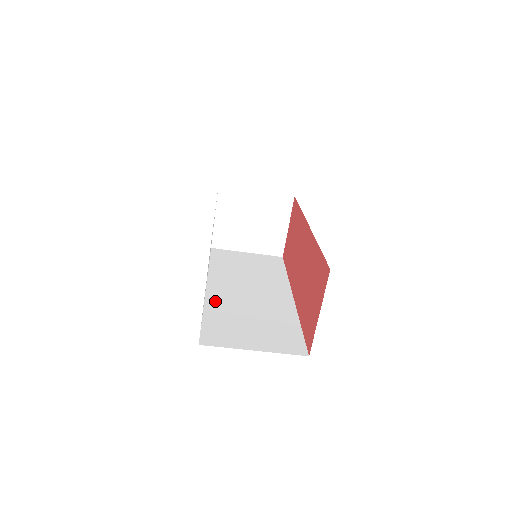
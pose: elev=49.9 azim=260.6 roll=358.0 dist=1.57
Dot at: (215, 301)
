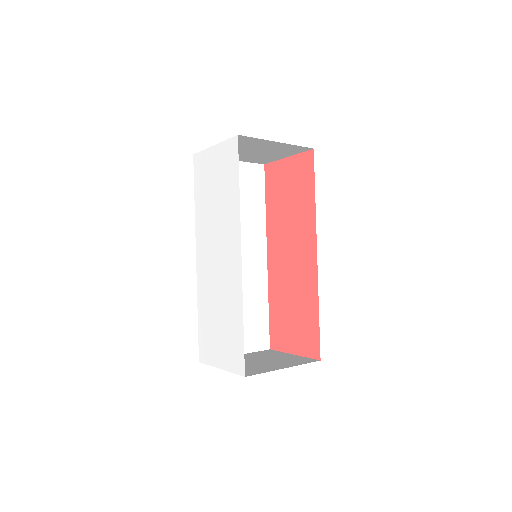
Dot at: occluded
